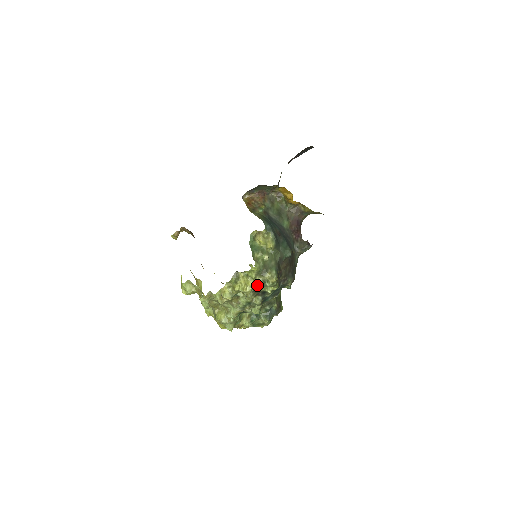
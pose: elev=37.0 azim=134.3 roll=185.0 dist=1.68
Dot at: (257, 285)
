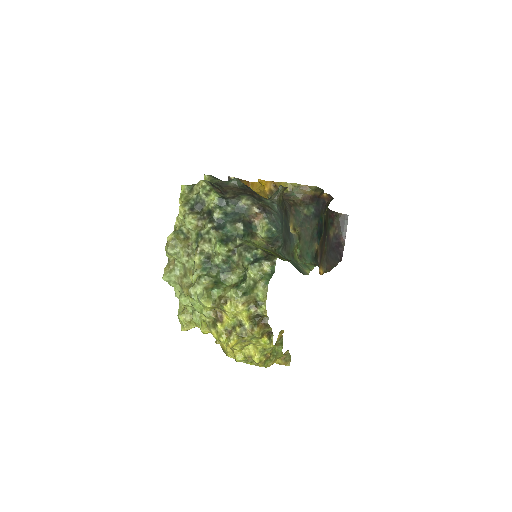
Dot at: (192, 202)
